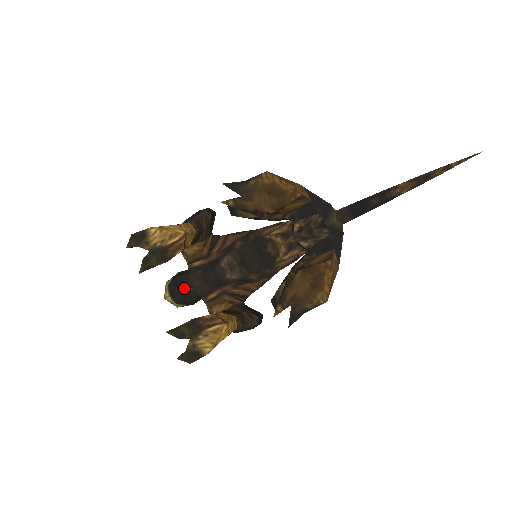
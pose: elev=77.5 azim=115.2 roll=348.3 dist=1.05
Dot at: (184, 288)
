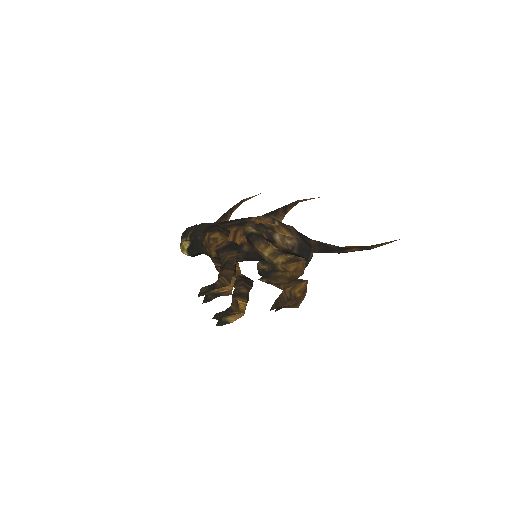
Dot at: (199, 253)
